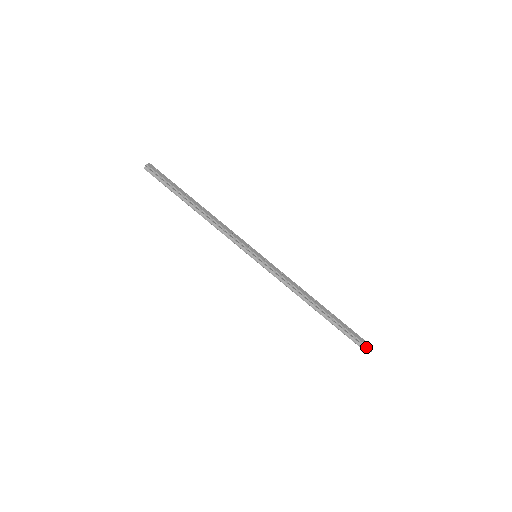
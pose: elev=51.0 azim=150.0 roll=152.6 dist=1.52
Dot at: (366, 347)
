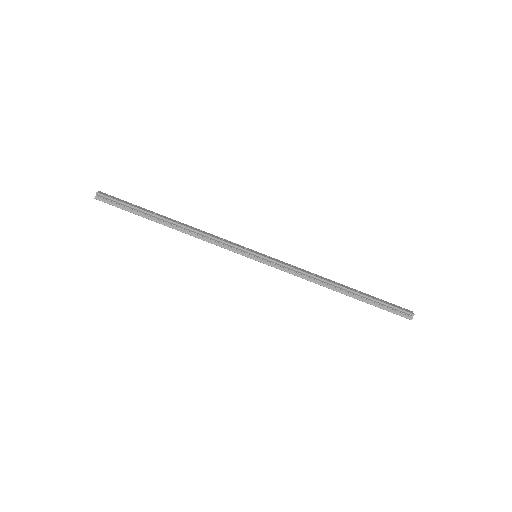
Dot at: (407, 313)
